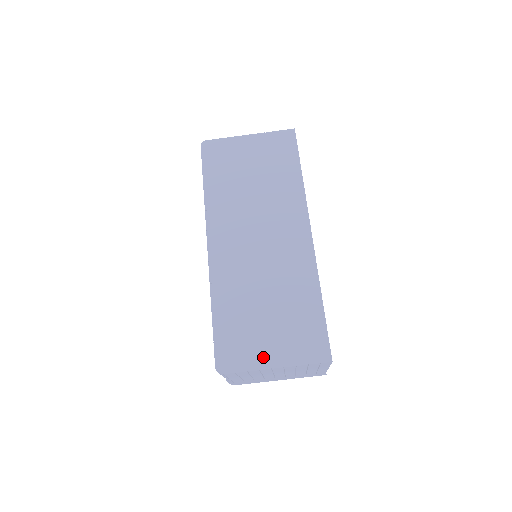
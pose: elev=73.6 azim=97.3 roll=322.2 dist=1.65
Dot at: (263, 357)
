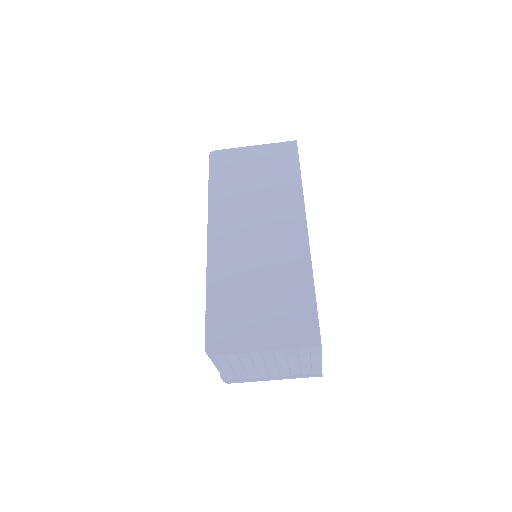
Dot at: (252, 340)
